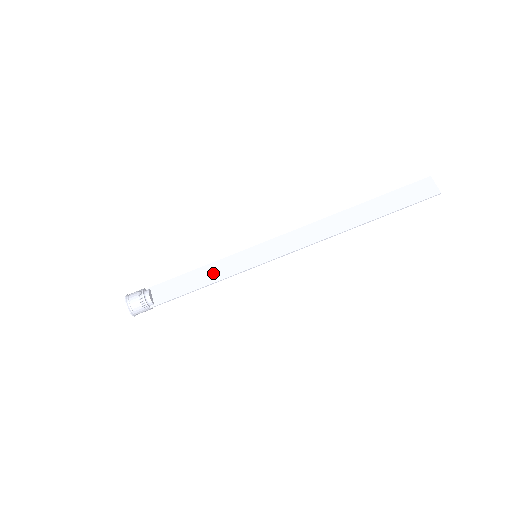
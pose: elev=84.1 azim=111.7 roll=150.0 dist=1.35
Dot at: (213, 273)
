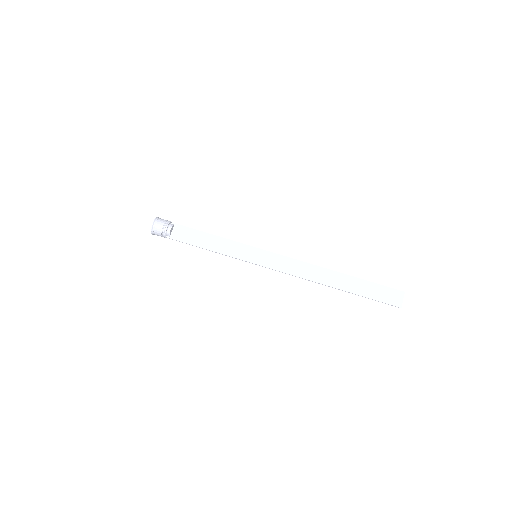
Dot at: (221, 246)
